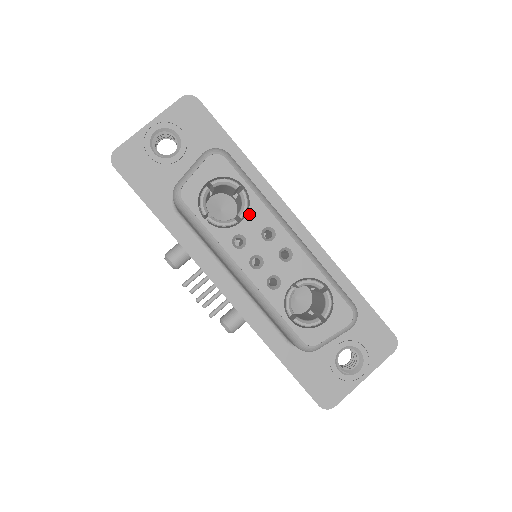
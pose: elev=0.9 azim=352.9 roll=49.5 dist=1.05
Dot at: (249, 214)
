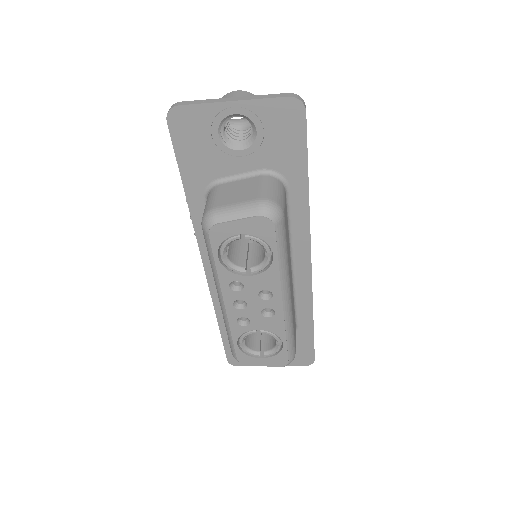
Dot at: (261, 275)
